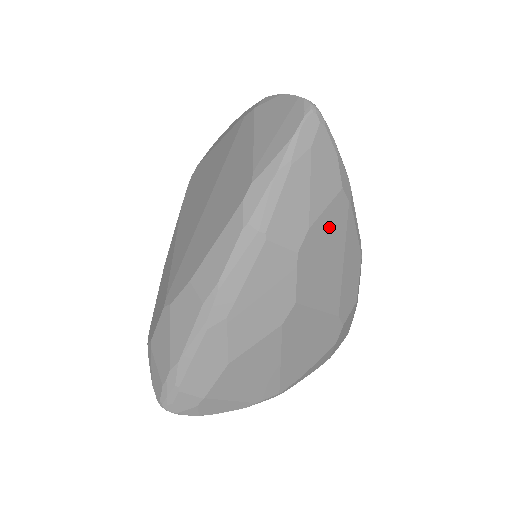
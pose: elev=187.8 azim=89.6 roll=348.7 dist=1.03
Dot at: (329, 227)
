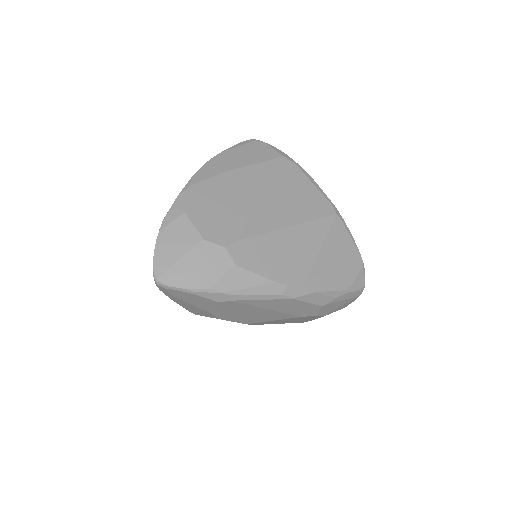
Dot at: (230, 309)
